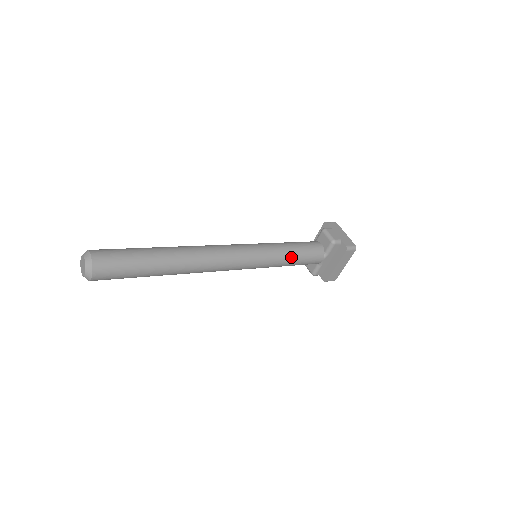
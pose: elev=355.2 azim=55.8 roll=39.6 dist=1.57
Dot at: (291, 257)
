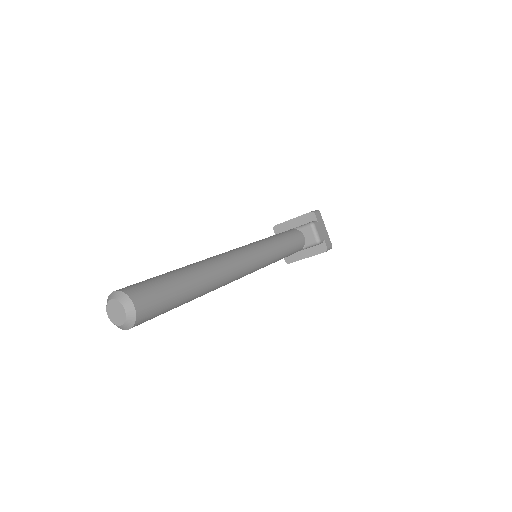
Dot at: (283, 257)
